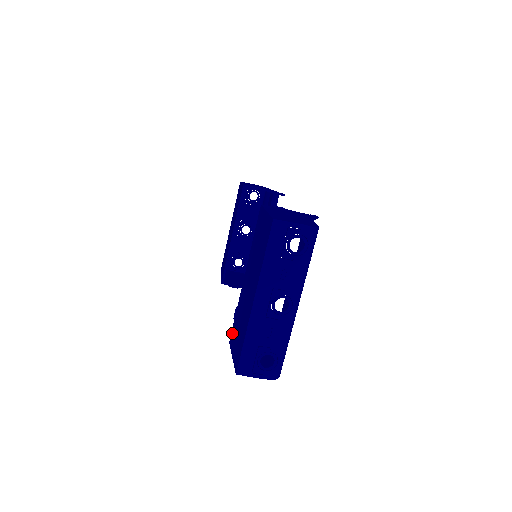
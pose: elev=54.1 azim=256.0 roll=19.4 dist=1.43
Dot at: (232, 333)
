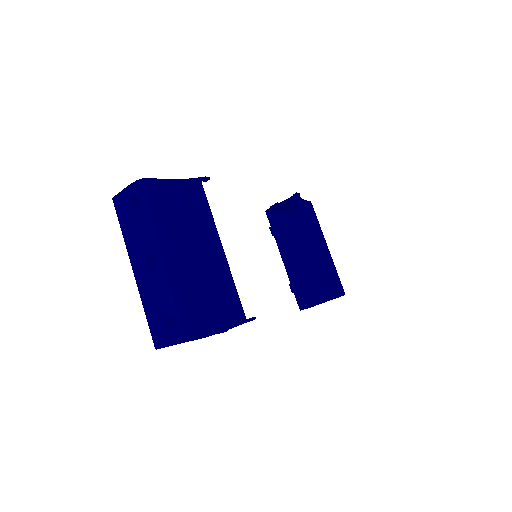
Dot at: occluded
